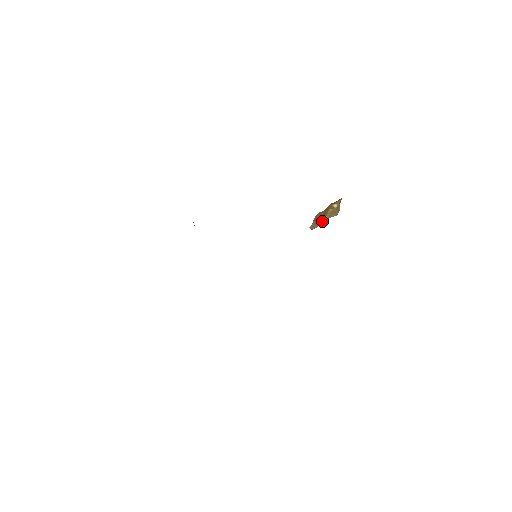
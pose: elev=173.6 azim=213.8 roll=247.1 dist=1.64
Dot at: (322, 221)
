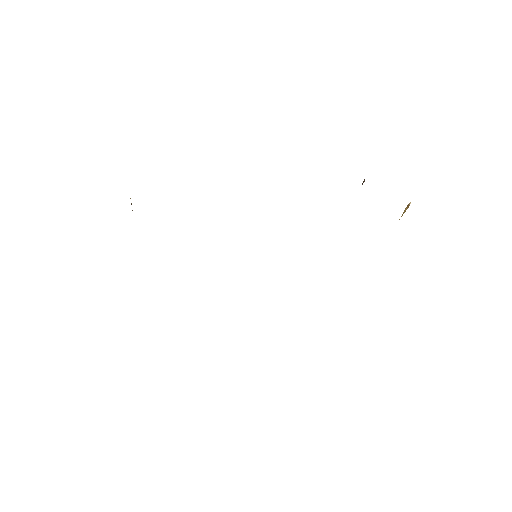
Dot at: occluded
